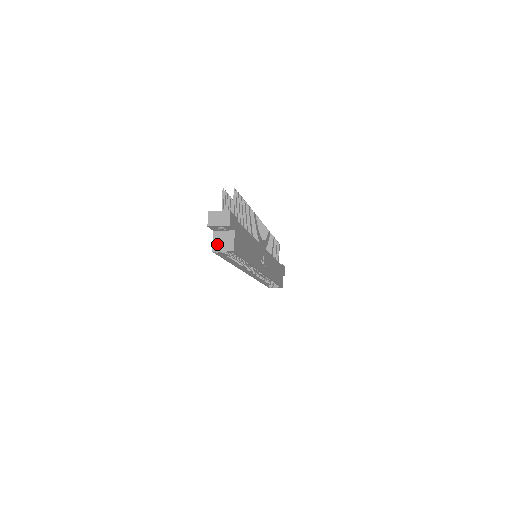
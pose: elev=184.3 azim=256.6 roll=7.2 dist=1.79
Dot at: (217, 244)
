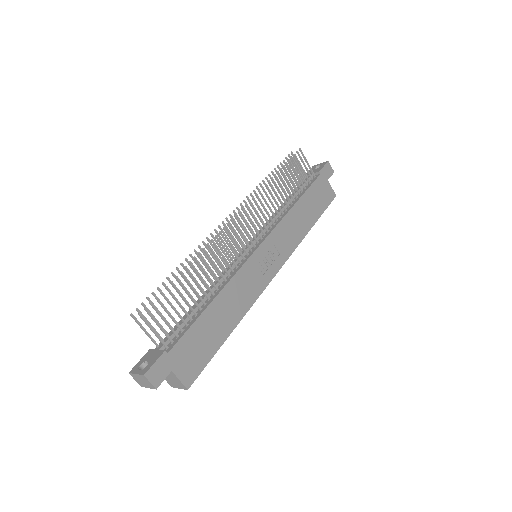
Dot at: (169, 381)
